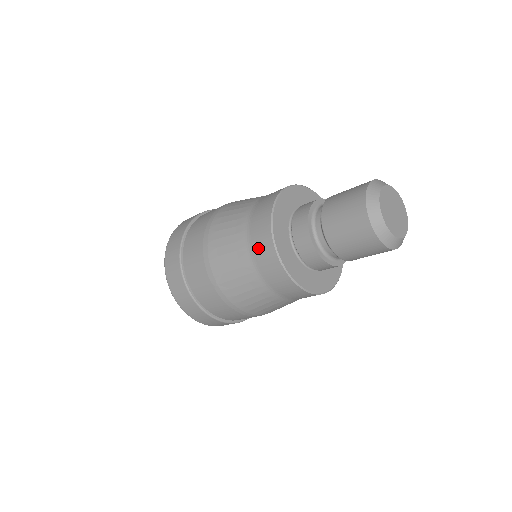
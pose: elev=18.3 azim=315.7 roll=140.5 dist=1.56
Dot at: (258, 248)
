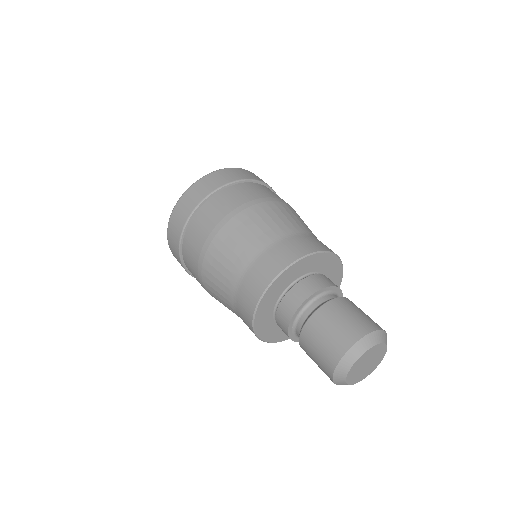
Dot at: (241, 310)
